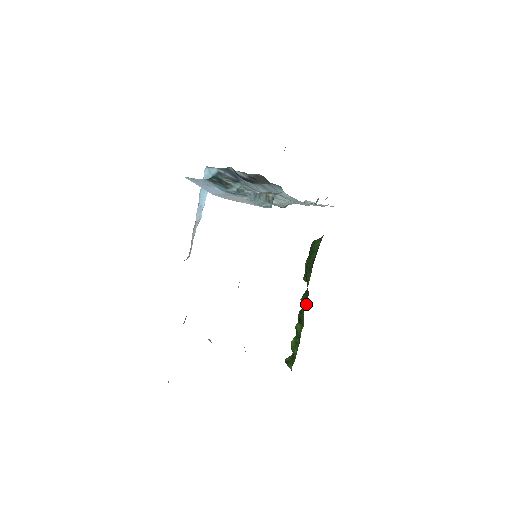
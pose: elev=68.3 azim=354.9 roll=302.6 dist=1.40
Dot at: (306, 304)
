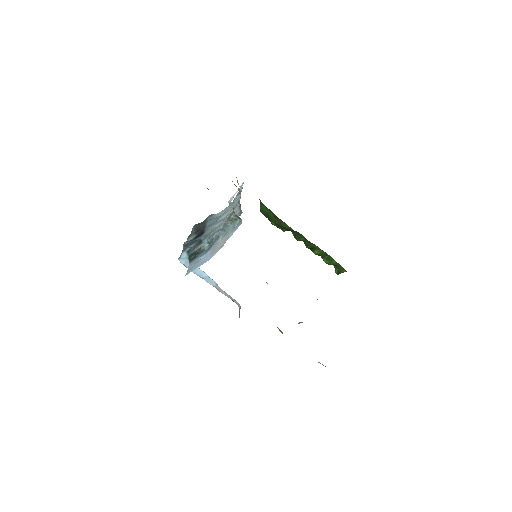
Dot at: (304, 237)
